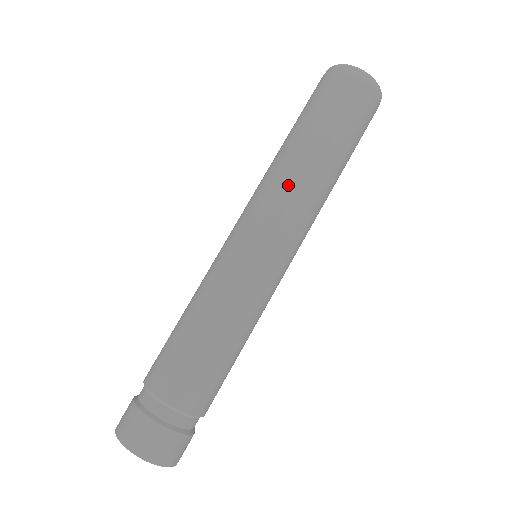
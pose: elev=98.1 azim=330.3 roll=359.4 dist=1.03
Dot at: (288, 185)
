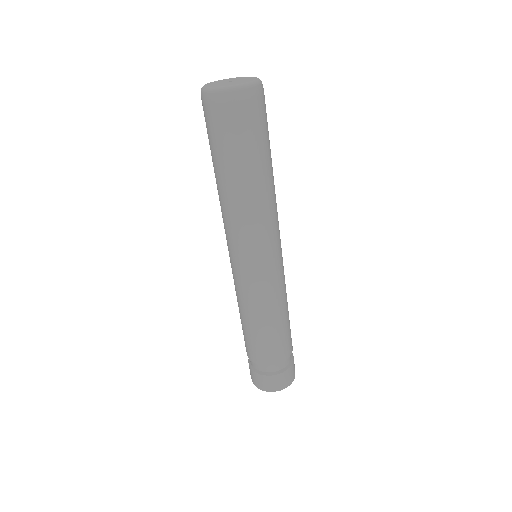
Dot at: (222, 213)
